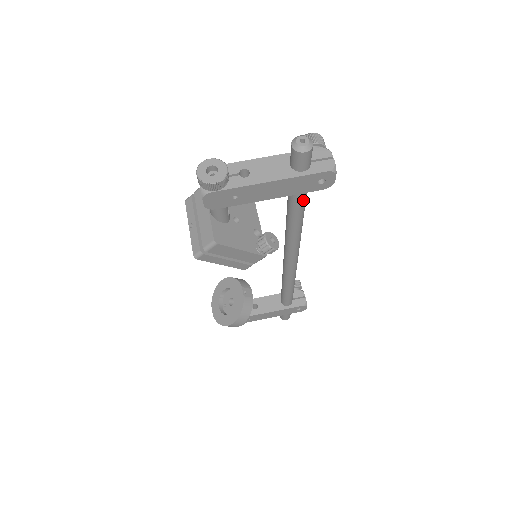
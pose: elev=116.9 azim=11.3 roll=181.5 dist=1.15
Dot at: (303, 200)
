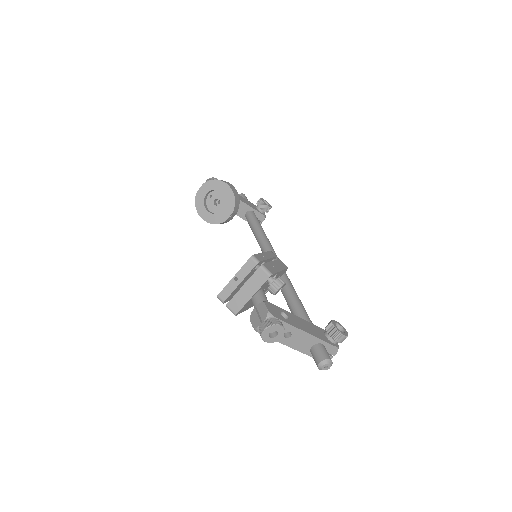
Dot at: occluded
